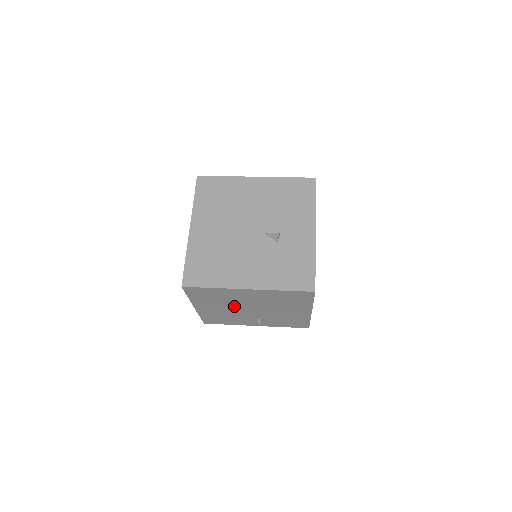
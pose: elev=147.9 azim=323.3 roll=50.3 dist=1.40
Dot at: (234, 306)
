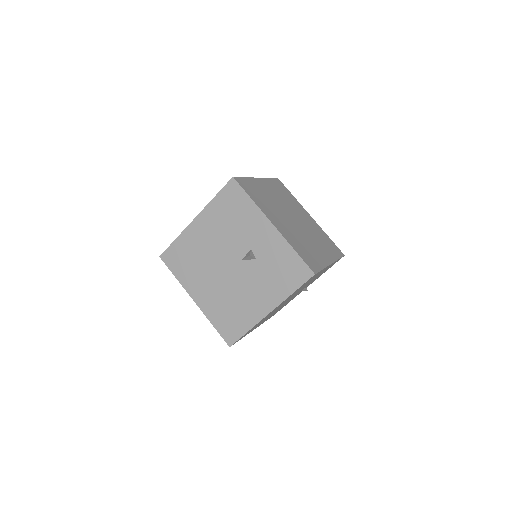
Dot at: (276, 310)
